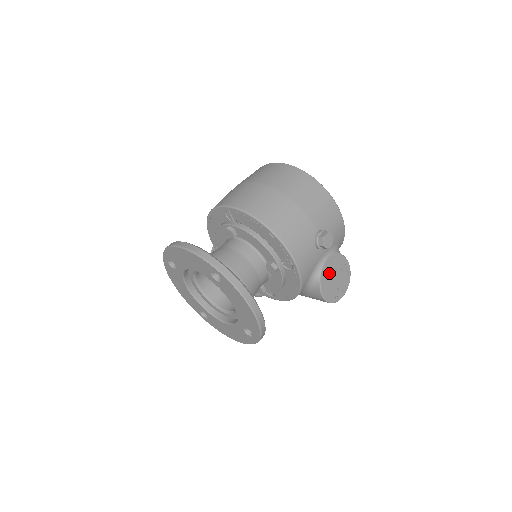
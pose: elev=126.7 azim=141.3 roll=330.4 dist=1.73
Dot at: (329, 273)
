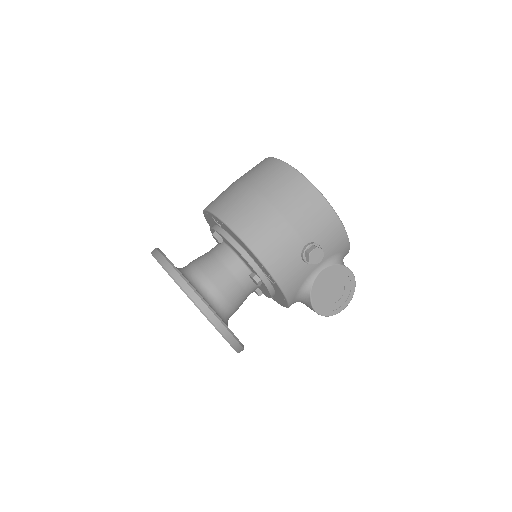
Dot at: (324, 286)
